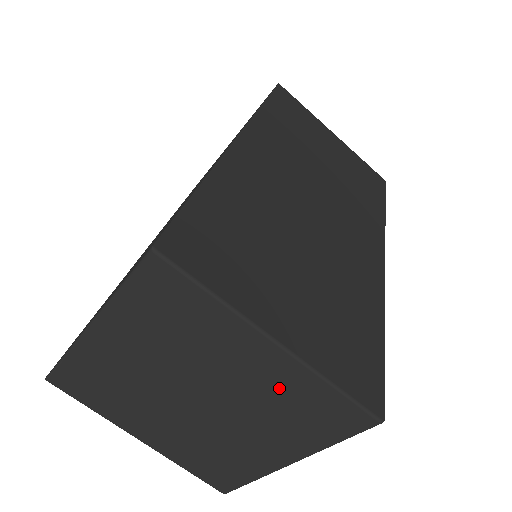
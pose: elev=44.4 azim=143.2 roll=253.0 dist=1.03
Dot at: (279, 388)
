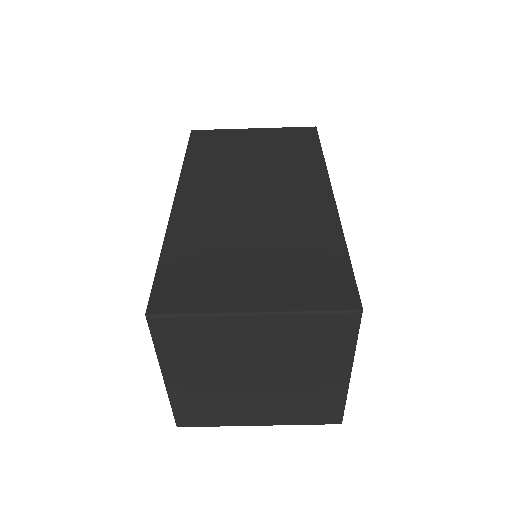
Dot at: (318, 393)
